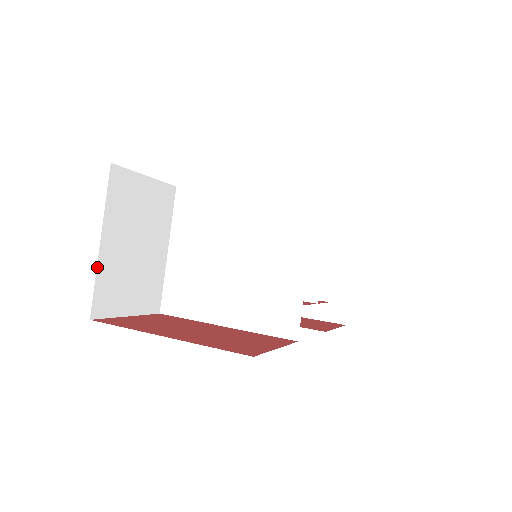
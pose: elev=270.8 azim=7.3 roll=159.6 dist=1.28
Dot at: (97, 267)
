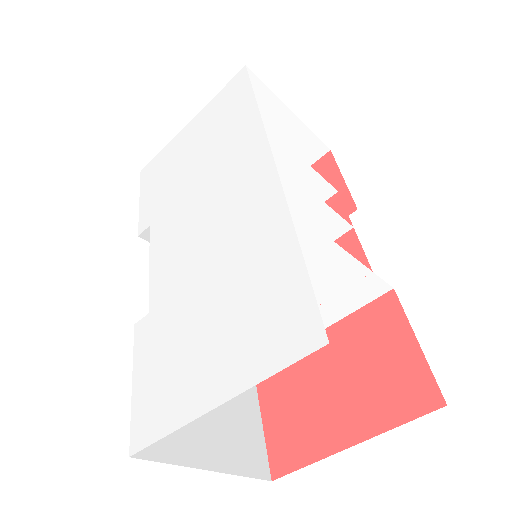
Dot at: (231, 474)
